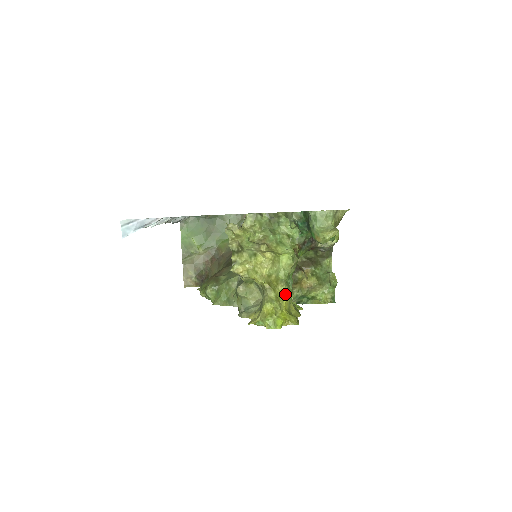
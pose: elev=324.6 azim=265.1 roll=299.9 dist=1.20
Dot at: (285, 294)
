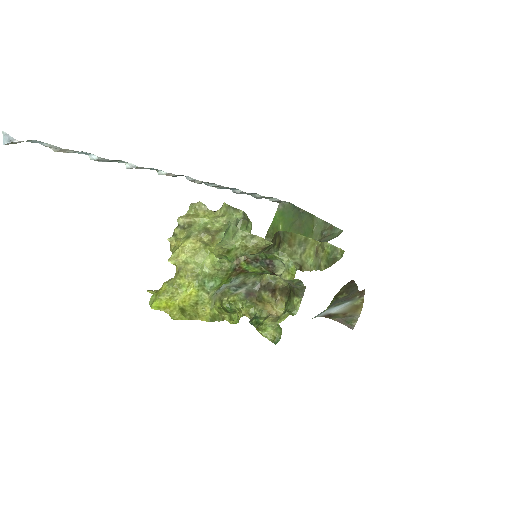
Dot at: (191, 288)
